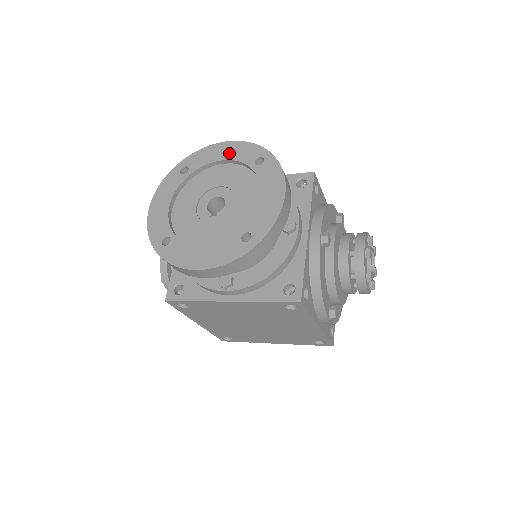
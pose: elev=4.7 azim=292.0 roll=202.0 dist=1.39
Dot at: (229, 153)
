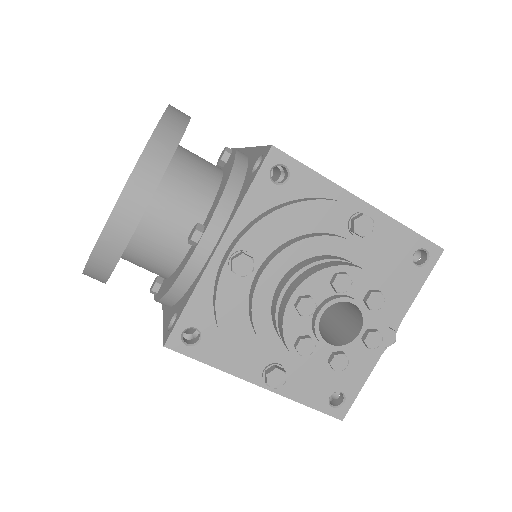
Dot at: occluded
